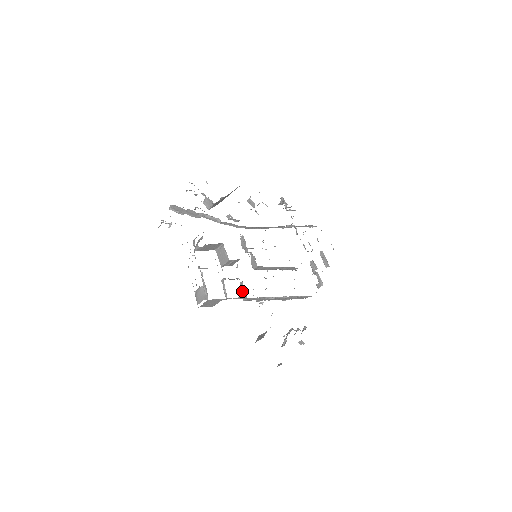
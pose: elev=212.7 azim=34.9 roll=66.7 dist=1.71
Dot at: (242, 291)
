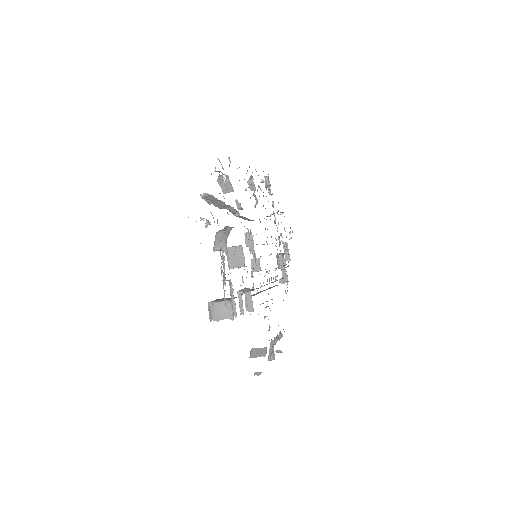
Dot at: (247, 301)
